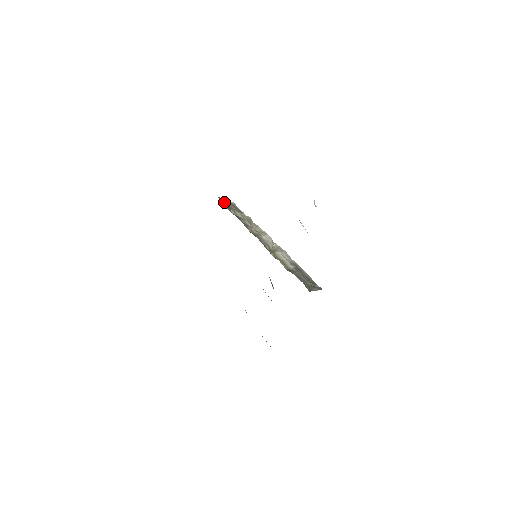
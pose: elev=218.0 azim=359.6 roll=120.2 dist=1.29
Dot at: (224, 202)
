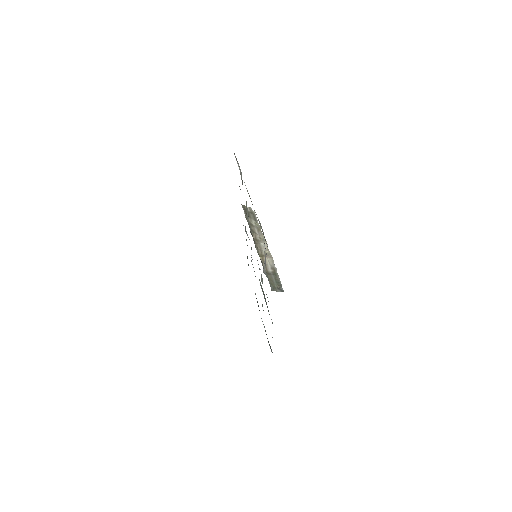
Dot at: occluded
